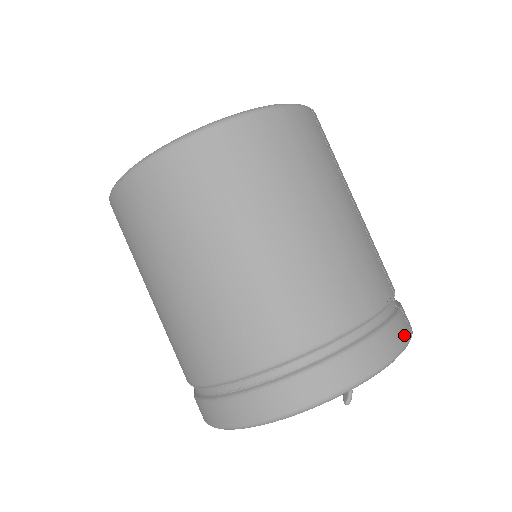
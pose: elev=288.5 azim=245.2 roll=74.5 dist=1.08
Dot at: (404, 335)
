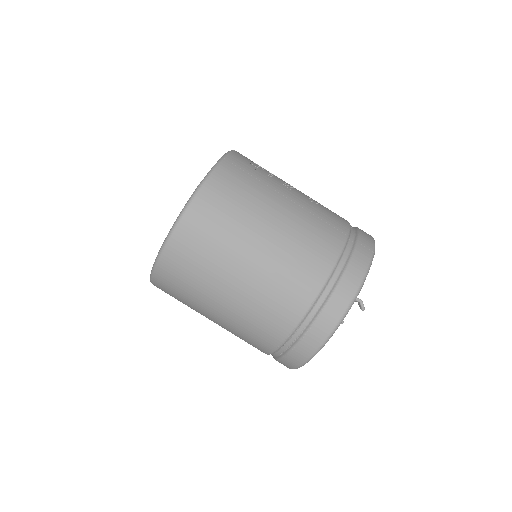
Dot at: (364, 261)
